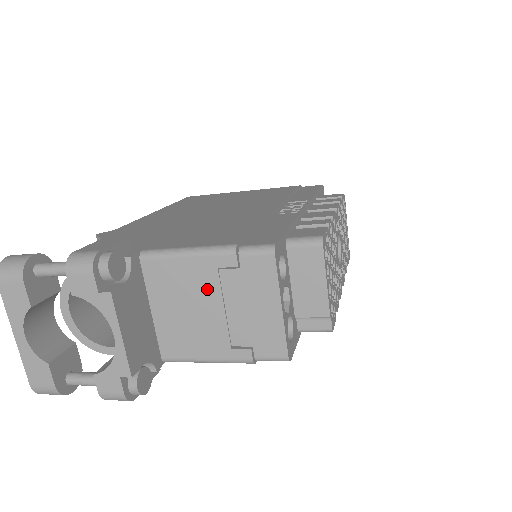
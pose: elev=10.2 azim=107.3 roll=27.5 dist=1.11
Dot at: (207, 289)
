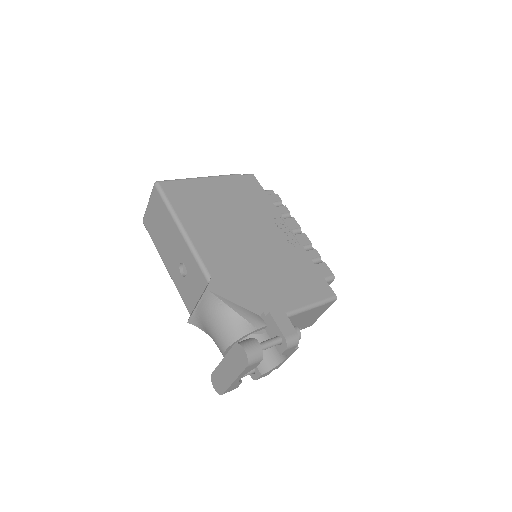
Dot at: (304, 318)
